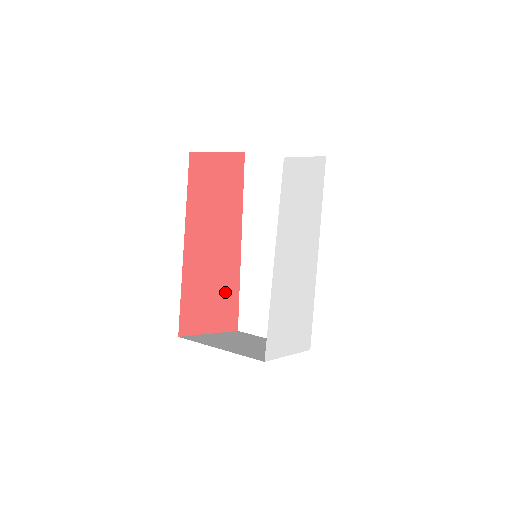
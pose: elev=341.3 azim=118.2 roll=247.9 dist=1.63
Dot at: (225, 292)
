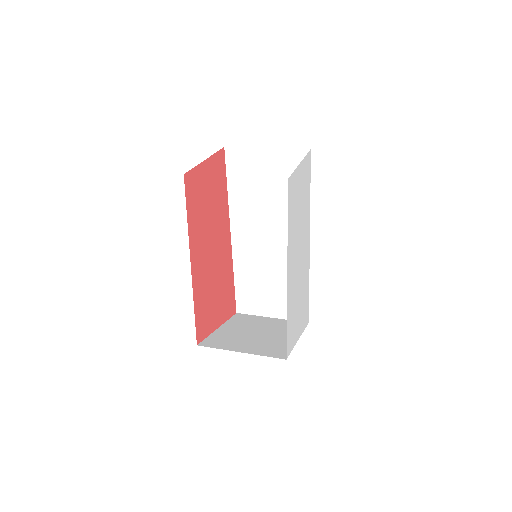
Dot at: (224, 286)
